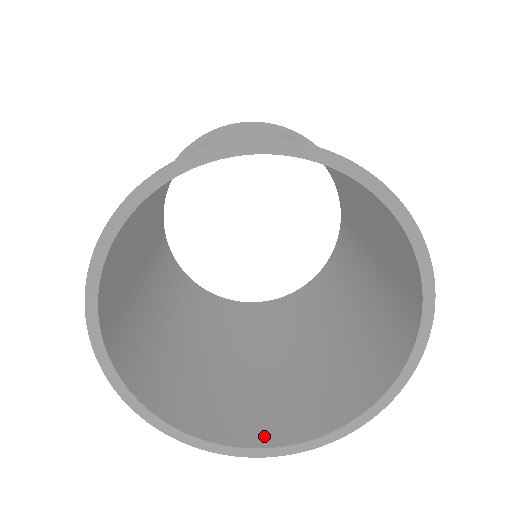
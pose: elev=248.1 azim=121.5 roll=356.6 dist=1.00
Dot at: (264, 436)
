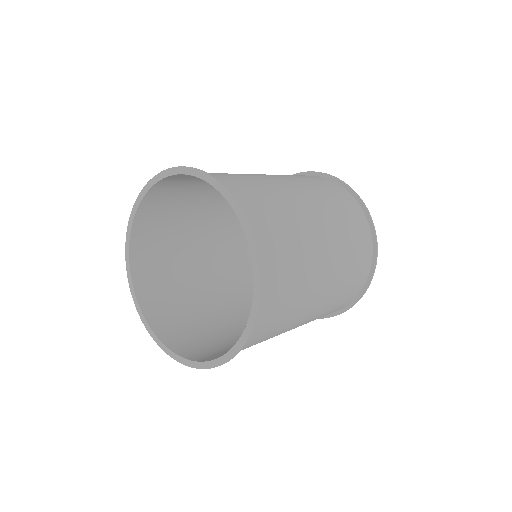
Dot at: (186, 352)
